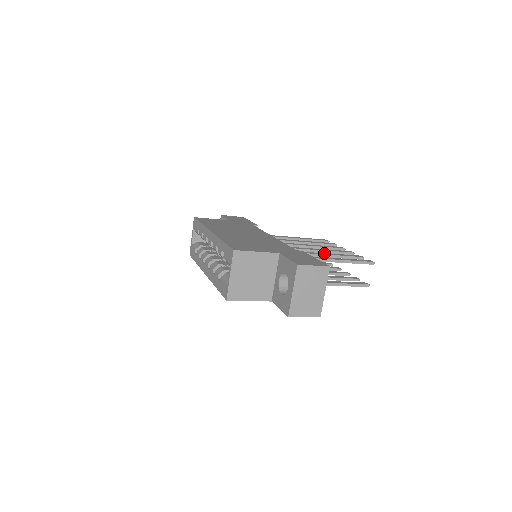
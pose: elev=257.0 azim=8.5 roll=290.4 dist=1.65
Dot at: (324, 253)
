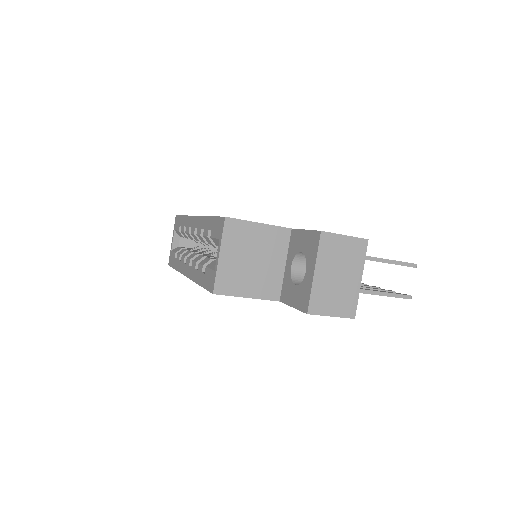
Dot at: occluded
